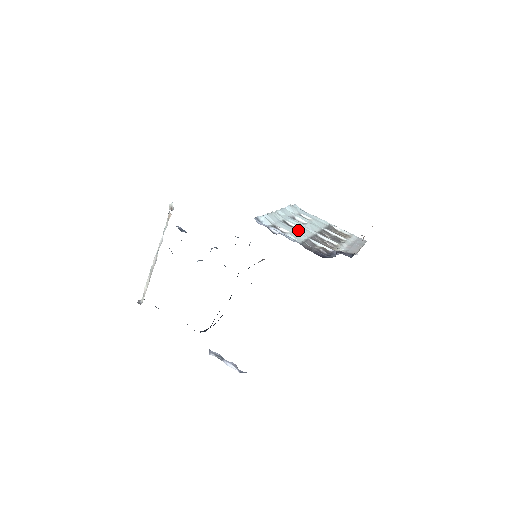
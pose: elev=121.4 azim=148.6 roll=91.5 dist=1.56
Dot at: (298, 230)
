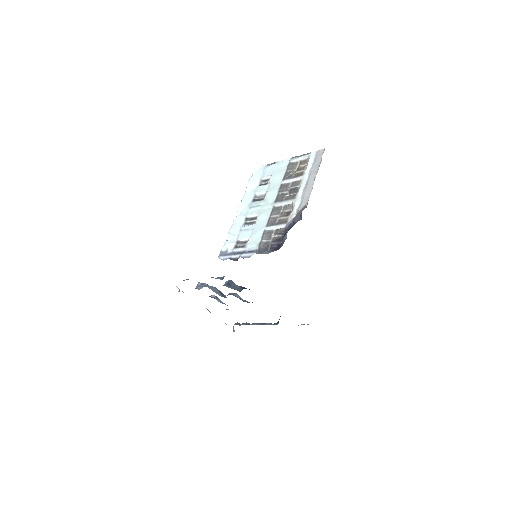
Dot at: (257, 223)
